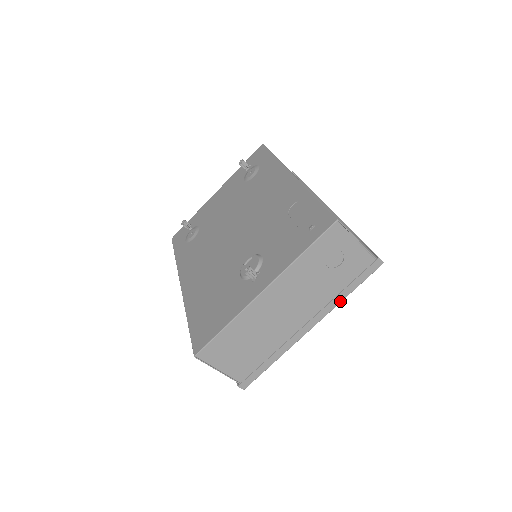
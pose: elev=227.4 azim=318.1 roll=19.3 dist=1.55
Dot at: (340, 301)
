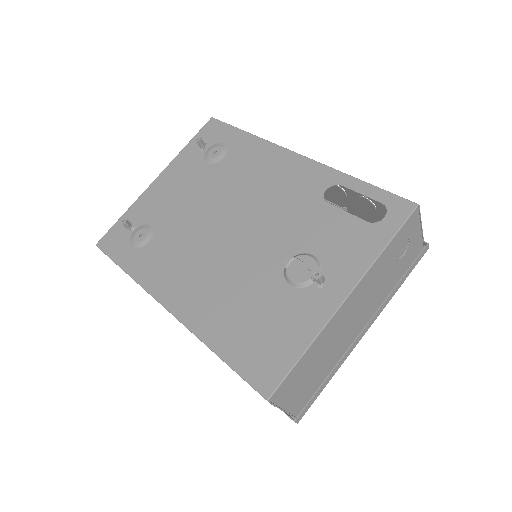
Dot at: occluded
